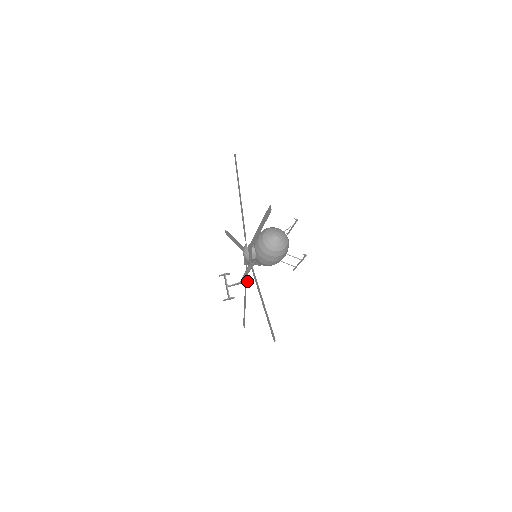
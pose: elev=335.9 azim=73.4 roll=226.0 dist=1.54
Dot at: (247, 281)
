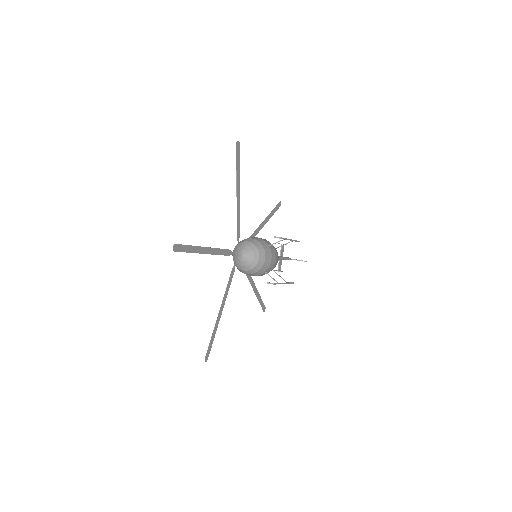
Dot at: (298, 260)
